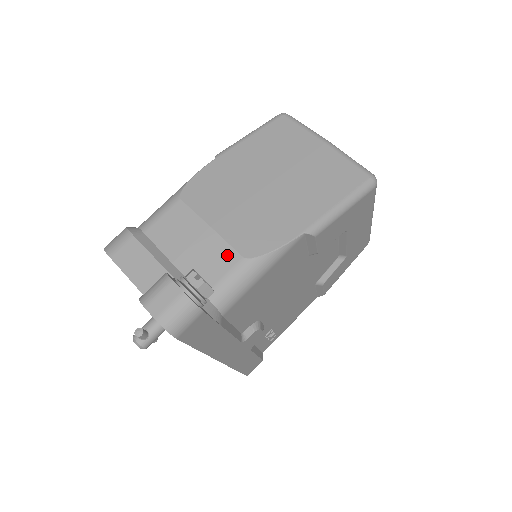
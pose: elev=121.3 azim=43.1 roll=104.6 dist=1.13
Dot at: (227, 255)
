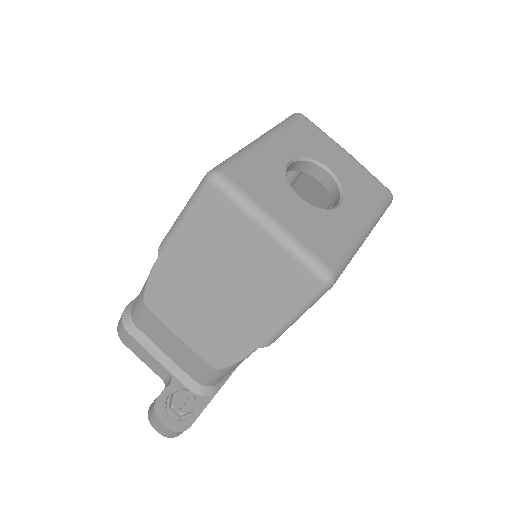
Dot at: (200, 362)
